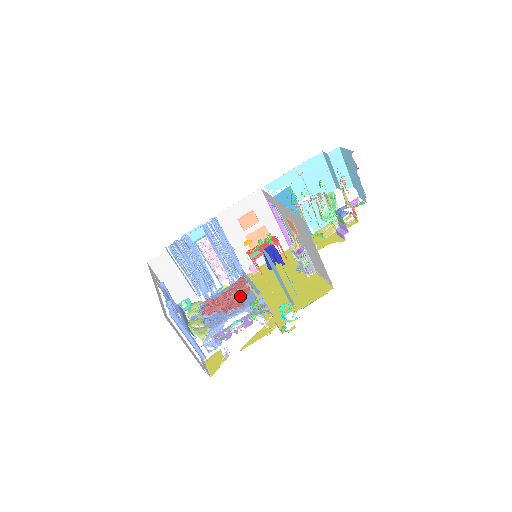
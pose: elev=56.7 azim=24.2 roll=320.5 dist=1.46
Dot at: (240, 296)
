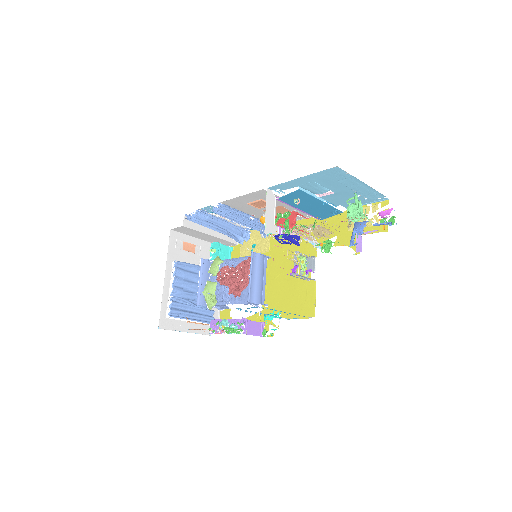
Dot at: (241, 284)
